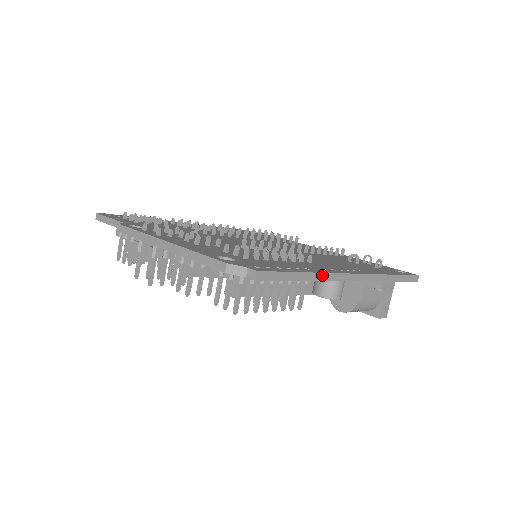
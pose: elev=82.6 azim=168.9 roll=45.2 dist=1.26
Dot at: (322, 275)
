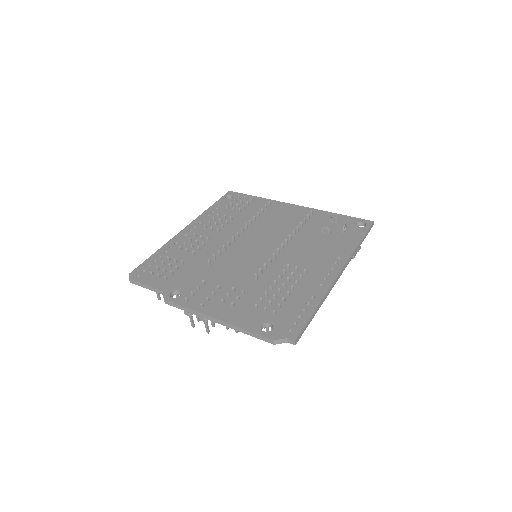
Dot at: (323, 299)
